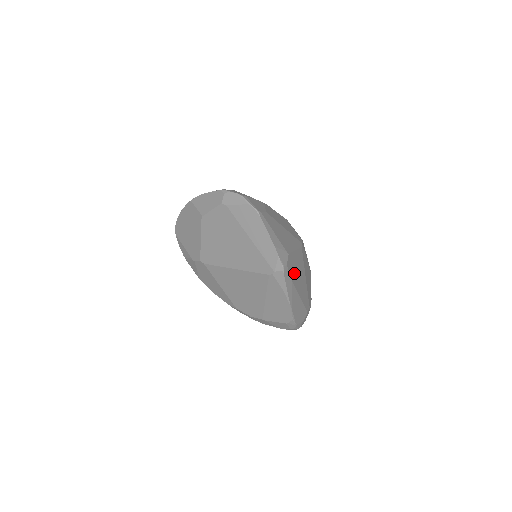
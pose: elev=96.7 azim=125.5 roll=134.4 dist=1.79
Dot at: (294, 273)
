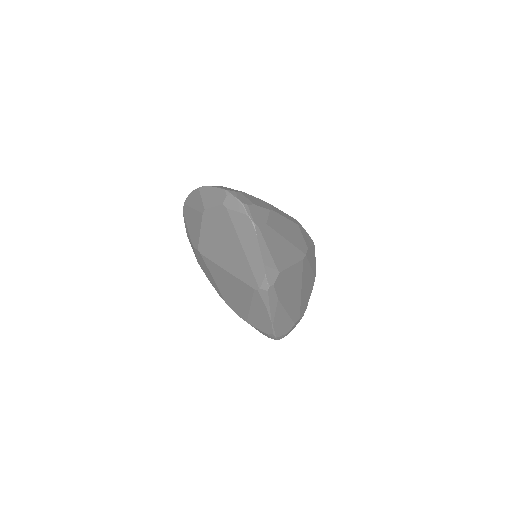
Dot at: (284, 290)
